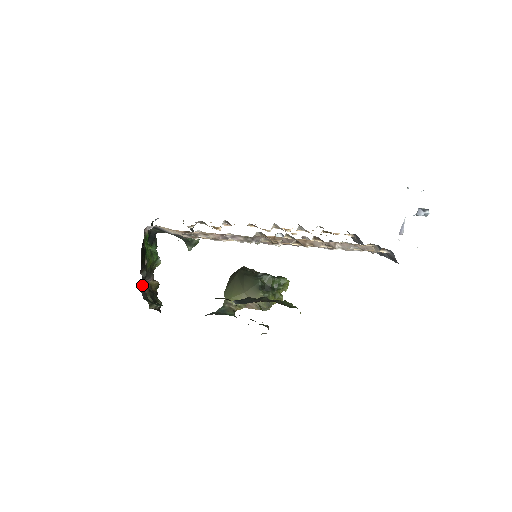
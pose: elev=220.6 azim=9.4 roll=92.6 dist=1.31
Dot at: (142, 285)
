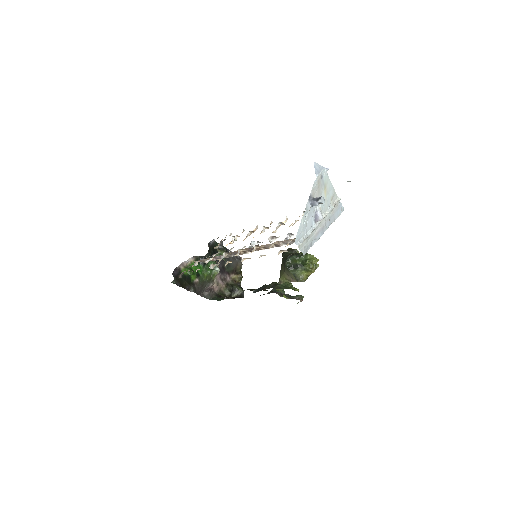
Dot at: (206, 291)
